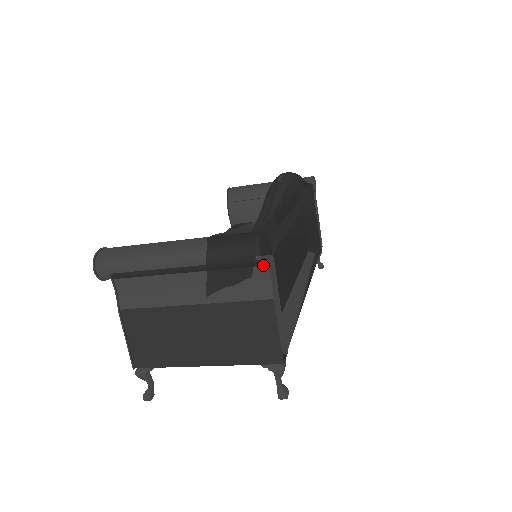
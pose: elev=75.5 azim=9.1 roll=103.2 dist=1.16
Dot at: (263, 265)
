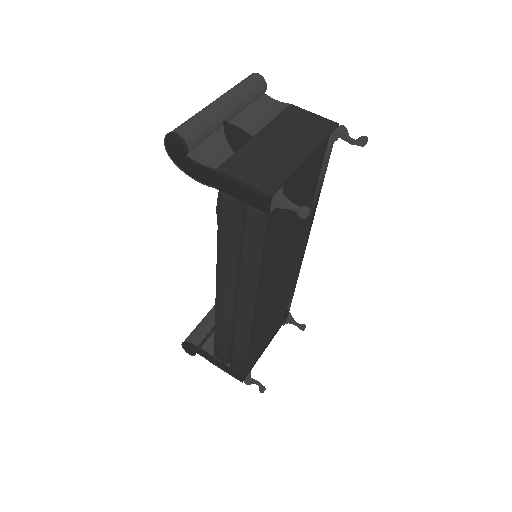
Dot at: (266, 83)
